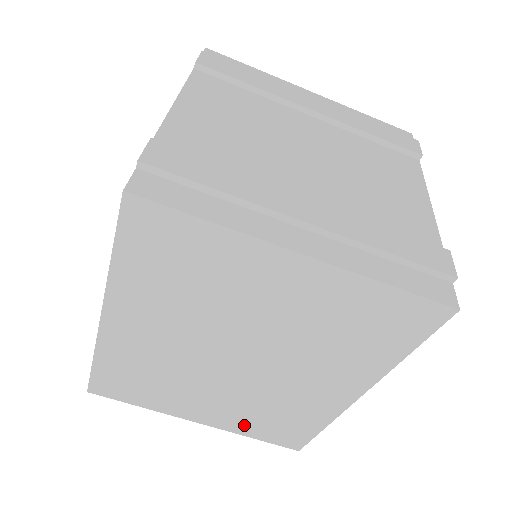
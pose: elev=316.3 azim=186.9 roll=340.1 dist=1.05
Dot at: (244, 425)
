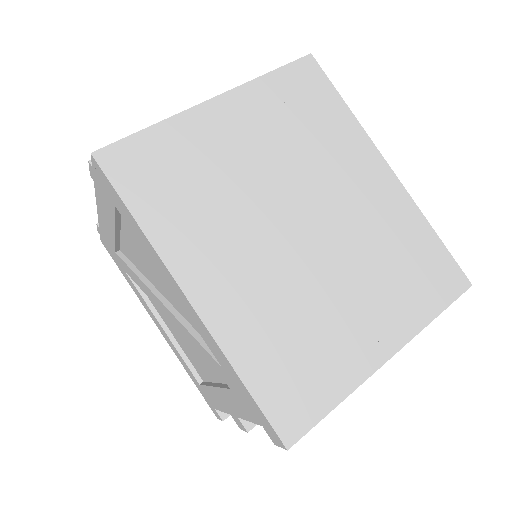
Dot at: (409, 306)
